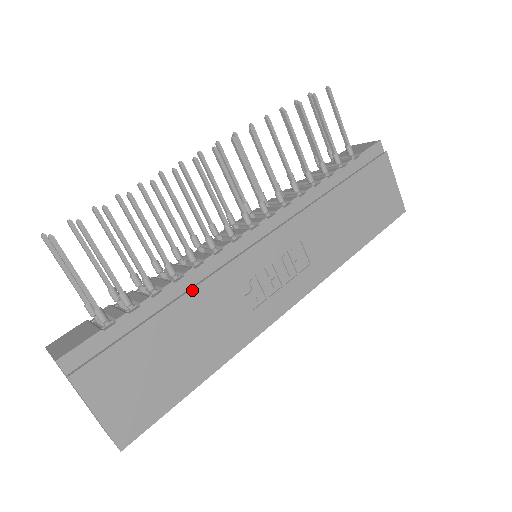
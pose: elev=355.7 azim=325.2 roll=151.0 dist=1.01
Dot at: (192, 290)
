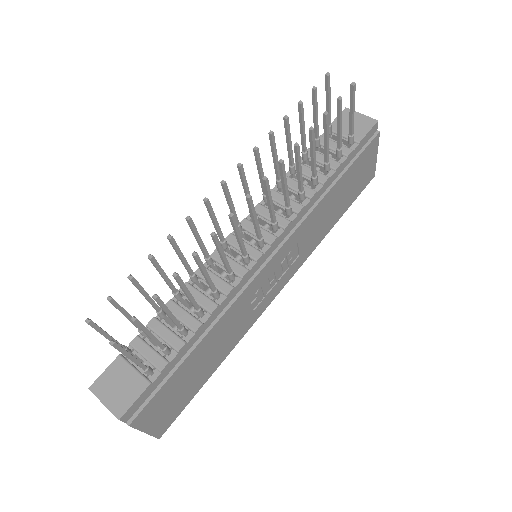
Dot at: (217, 323)
